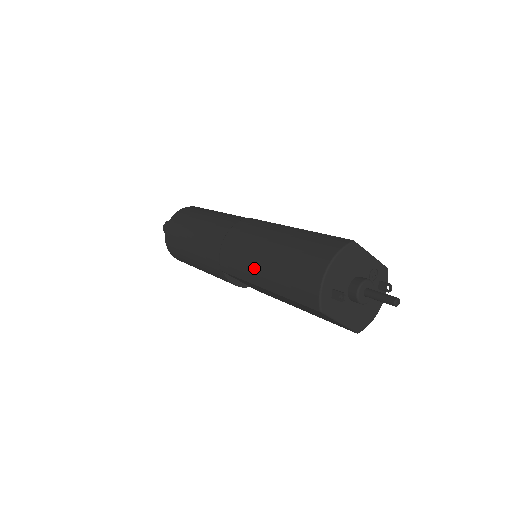
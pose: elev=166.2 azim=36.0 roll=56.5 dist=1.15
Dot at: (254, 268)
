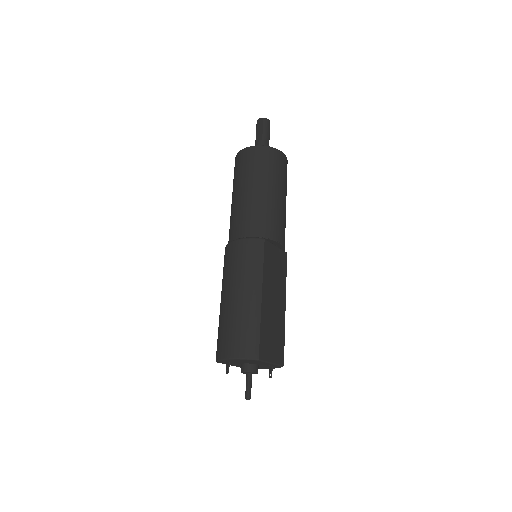
Dot at: (224, 289)
